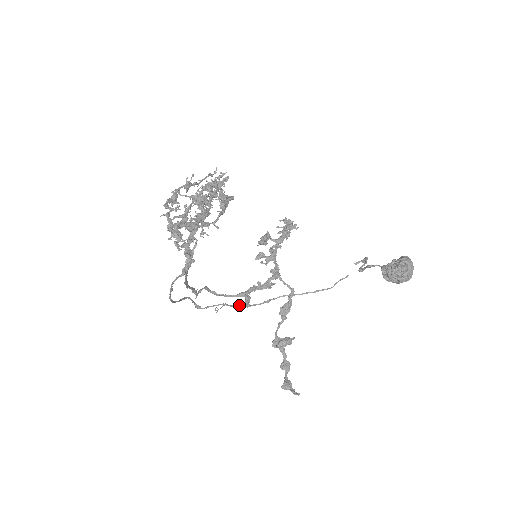
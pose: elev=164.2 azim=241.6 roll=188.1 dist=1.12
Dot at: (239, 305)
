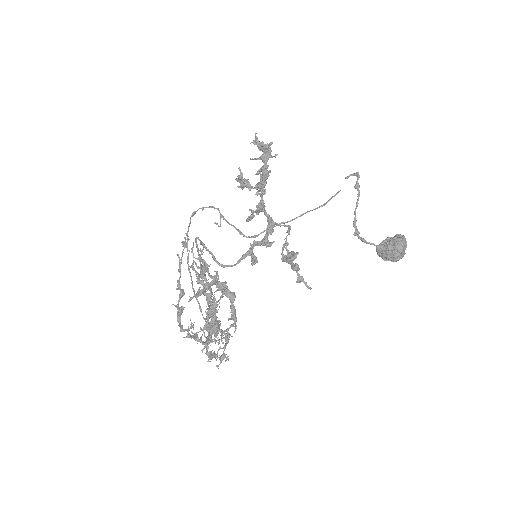
Dot at: (240, 232)
